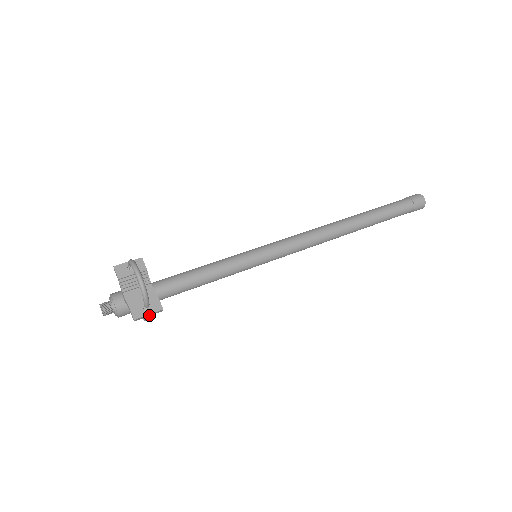
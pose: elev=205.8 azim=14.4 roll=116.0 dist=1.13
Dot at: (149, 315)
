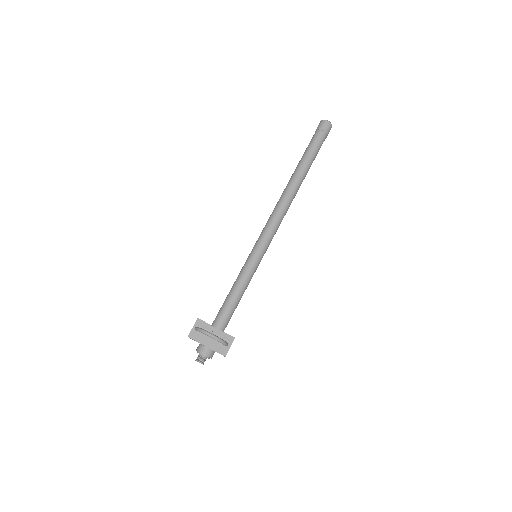
Dot at: occluded
